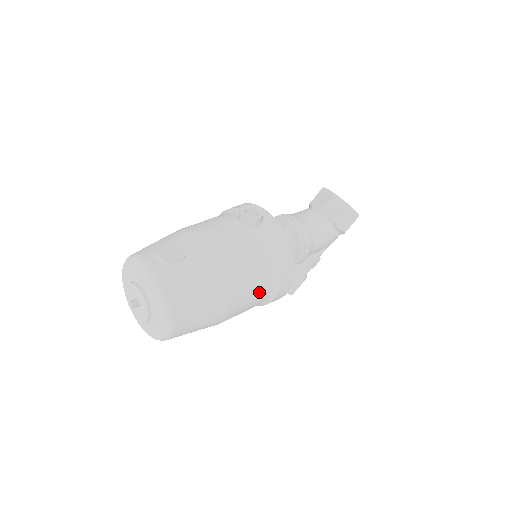
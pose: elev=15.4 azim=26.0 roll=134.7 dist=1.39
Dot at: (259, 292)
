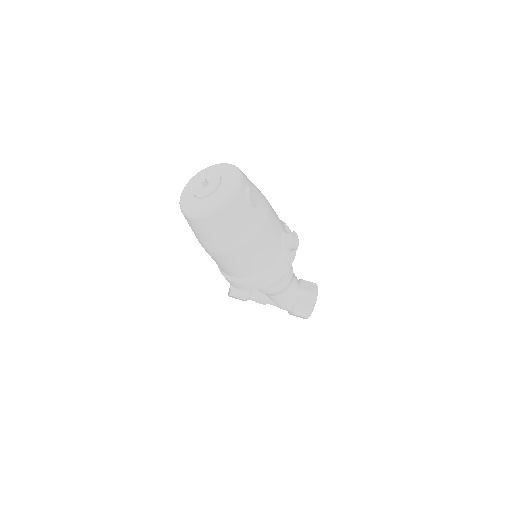
Dot at: (242, 269)
